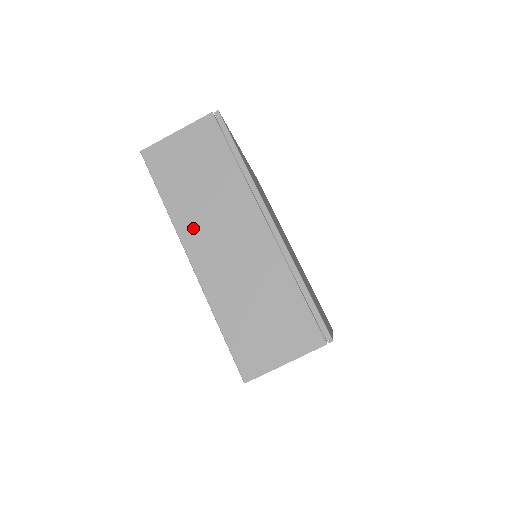
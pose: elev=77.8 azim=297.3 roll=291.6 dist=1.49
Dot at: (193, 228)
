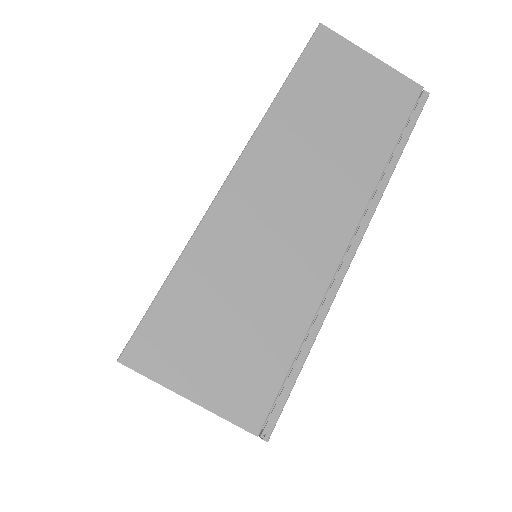
Dot at: (278, 147)
